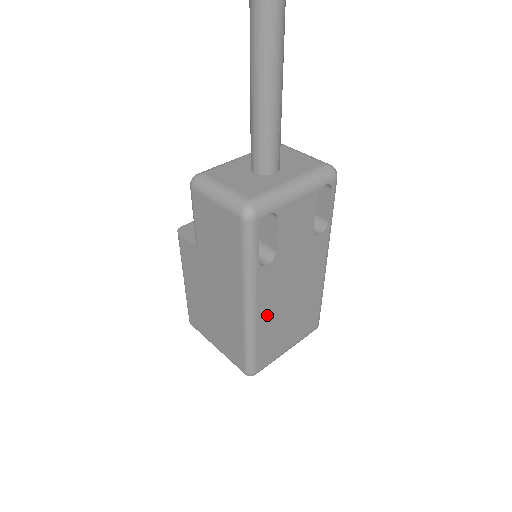
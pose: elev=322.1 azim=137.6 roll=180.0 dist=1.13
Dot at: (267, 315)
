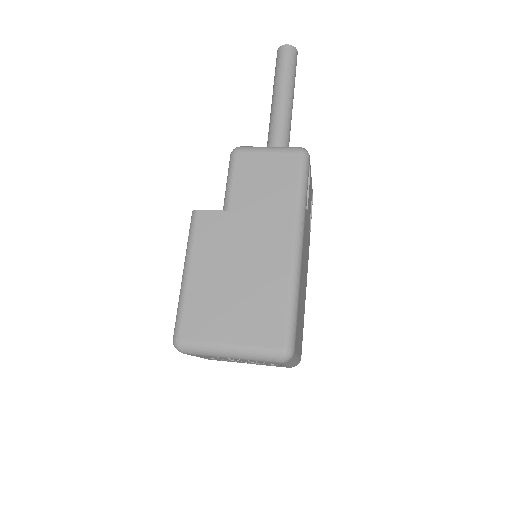
Dot at: (301, 273)
